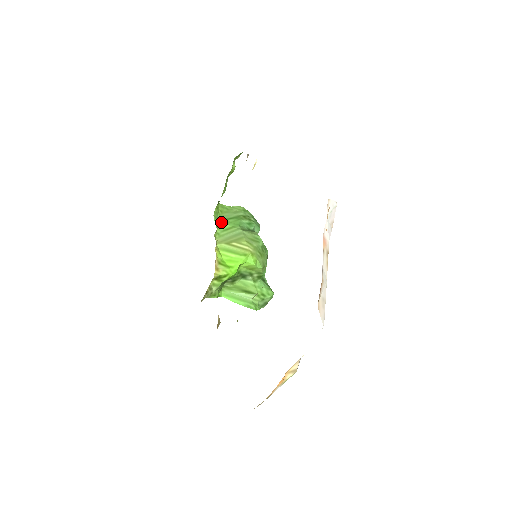
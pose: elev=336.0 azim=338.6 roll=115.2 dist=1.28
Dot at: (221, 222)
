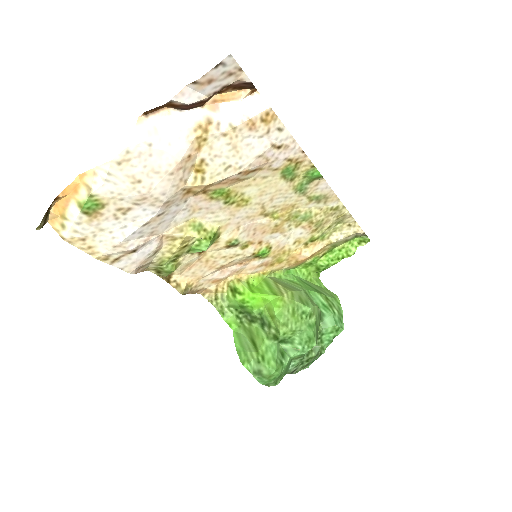
Dot at: (296, 277)
